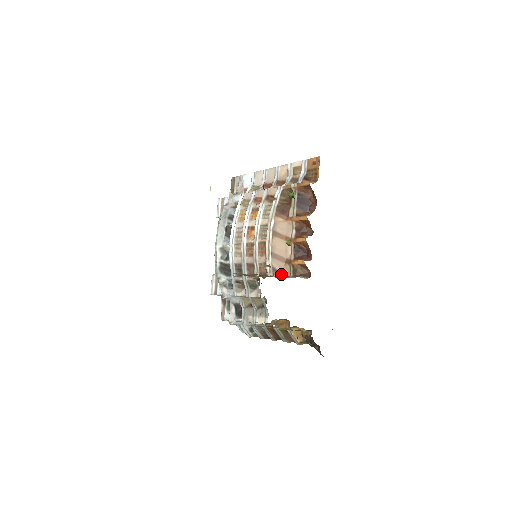
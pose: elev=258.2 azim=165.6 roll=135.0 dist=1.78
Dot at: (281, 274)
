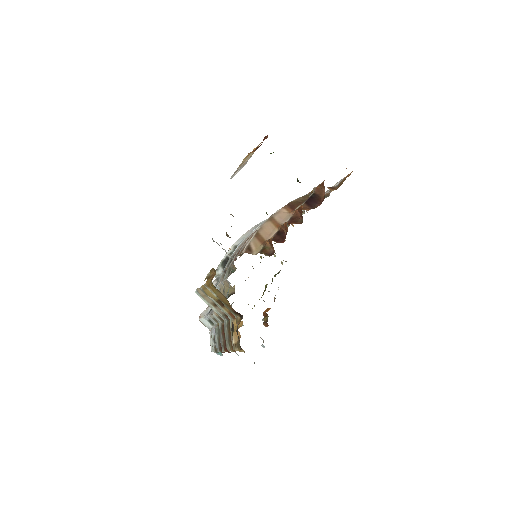
Dot at: (252, 252)
